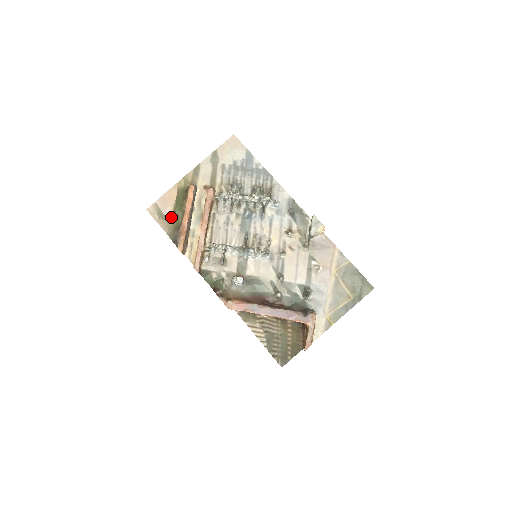
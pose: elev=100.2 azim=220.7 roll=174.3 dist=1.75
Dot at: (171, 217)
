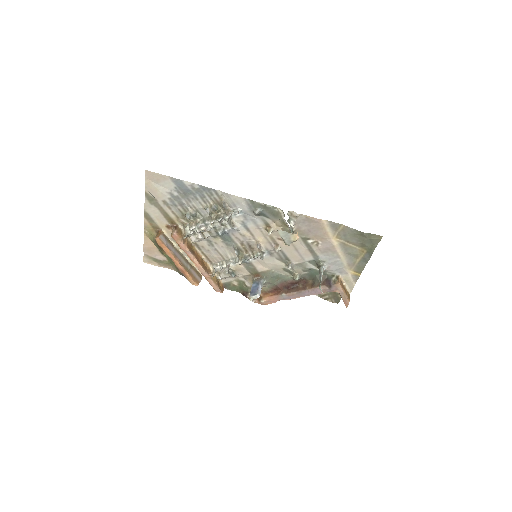
Dot at: (166, 259)
